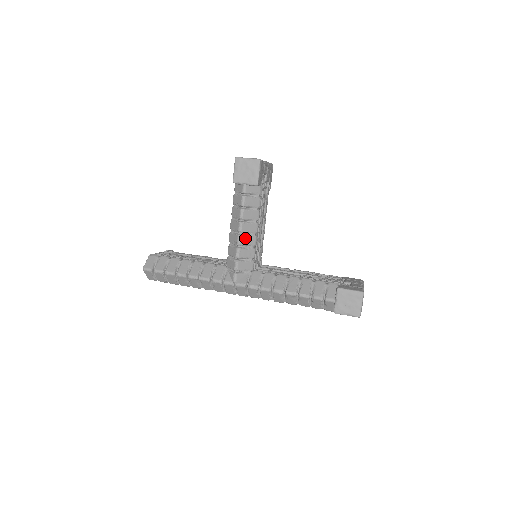
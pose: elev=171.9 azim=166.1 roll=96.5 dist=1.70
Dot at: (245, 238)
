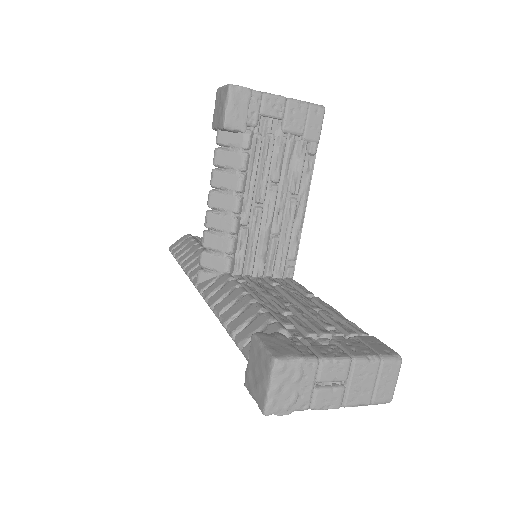
Dot at: (215, 217)
